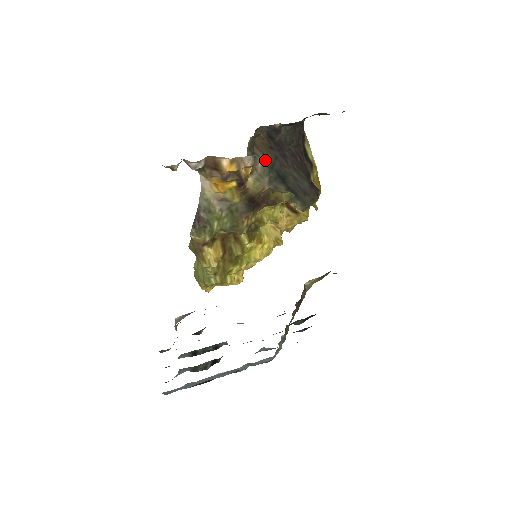
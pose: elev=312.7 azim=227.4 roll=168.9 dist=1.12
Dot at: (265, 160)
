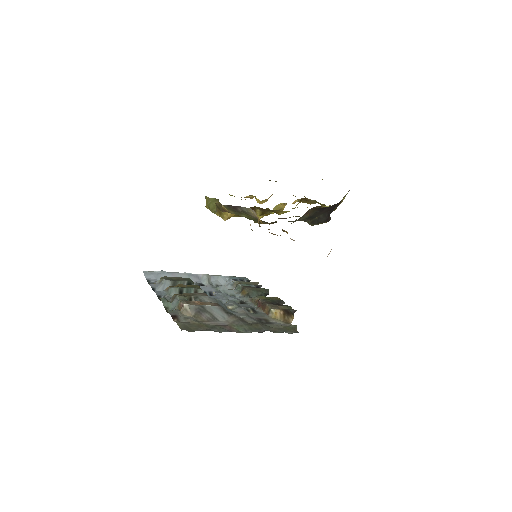
Dot at: (306, 217)
